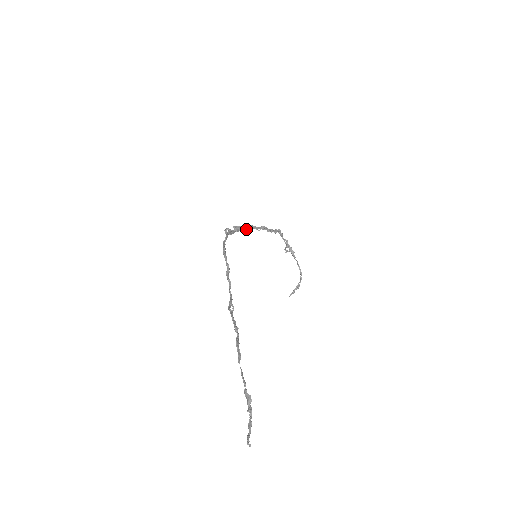
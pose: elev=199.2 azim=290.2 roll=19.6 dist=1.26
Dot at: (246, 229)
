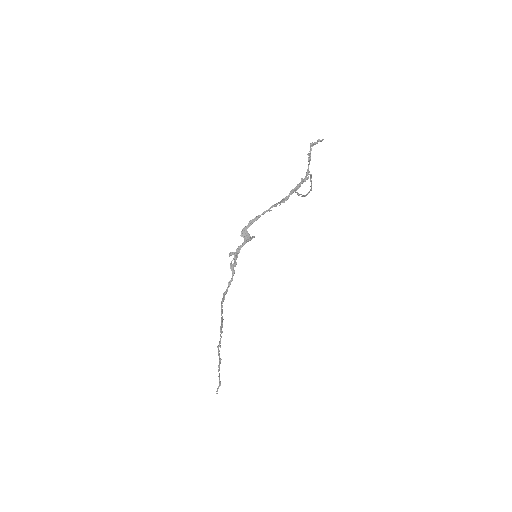
Dot at: (253, 237)
